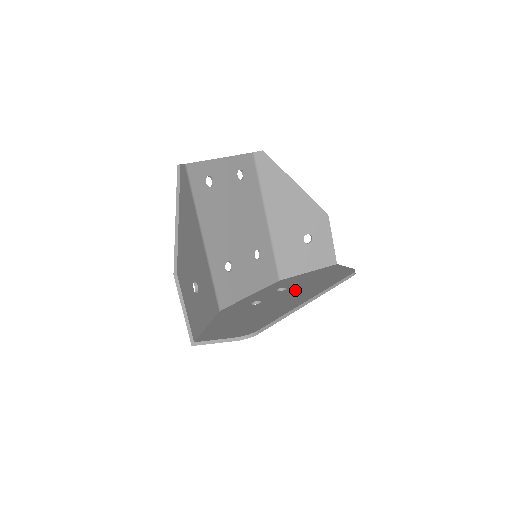
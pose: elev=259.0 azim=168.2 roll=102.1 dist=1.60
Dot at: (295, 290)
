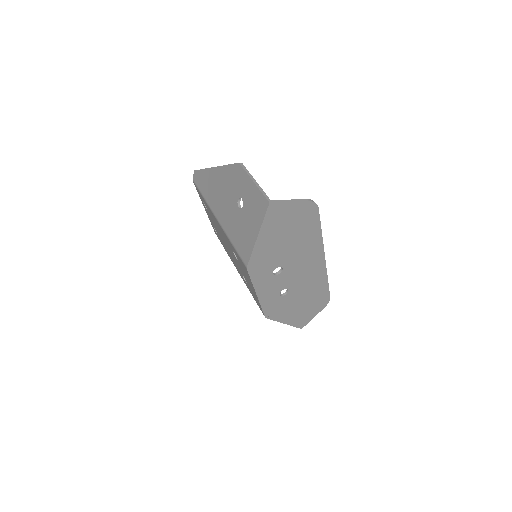
Dot at: (298, 281)
